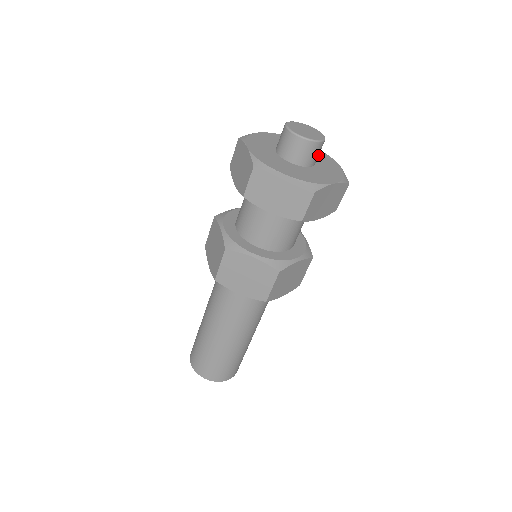
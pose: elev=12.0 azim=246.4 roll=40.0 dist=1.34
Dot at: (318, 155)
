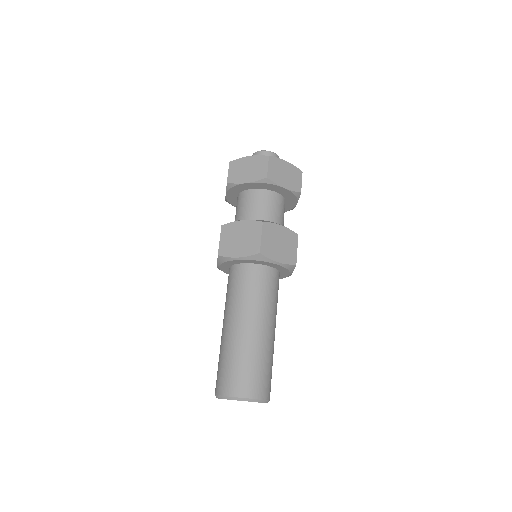
Dot at: occluded
